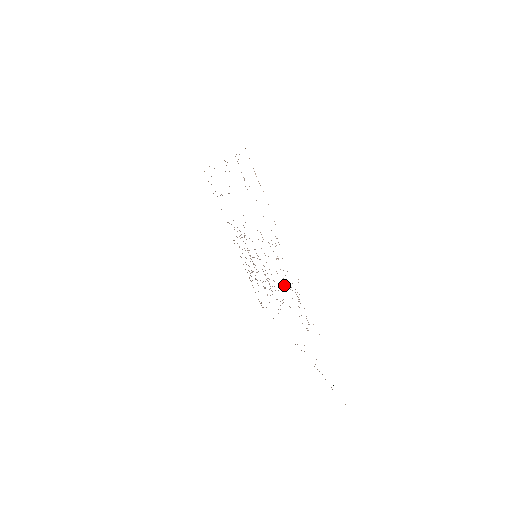
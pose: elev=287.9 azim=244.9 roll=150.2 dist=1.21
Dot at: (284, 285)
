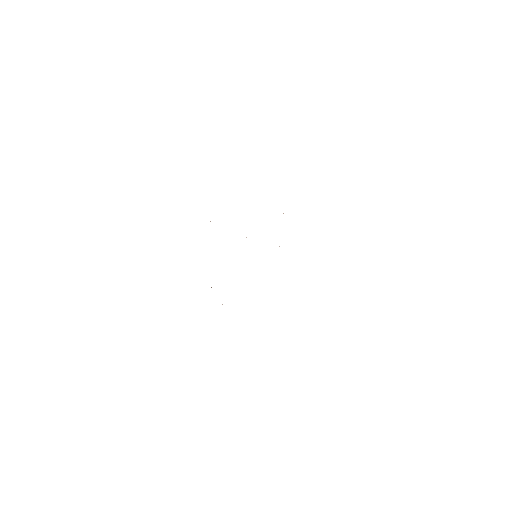
Dot at: occluded
